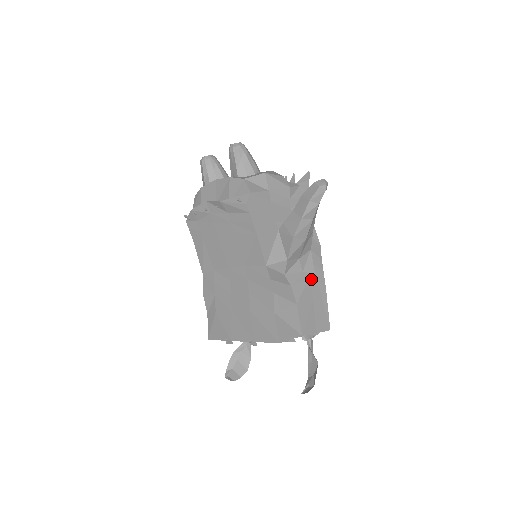
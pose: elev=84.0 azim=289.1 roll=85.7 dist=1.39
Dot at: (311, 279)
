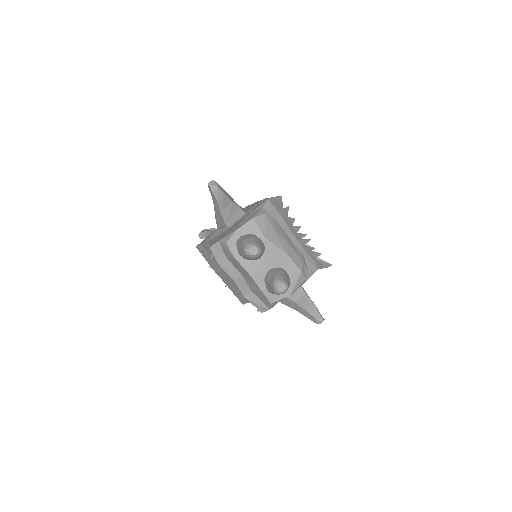
Dot at: occluded
